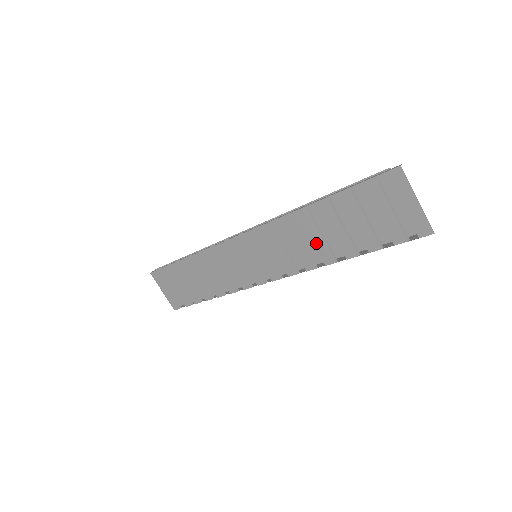
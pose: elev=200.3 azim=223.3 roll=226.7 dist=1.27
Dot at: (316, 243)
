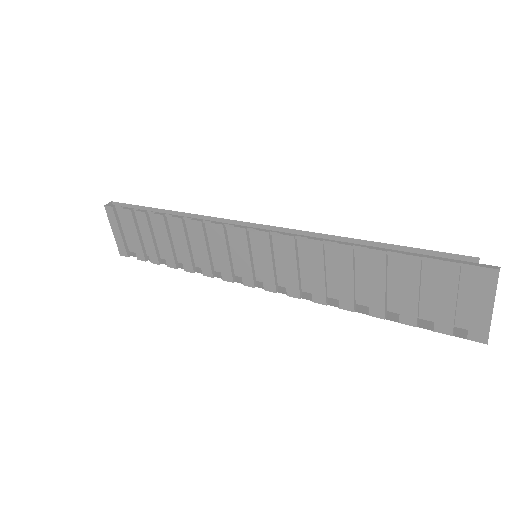
Dot at: (342, 284)
